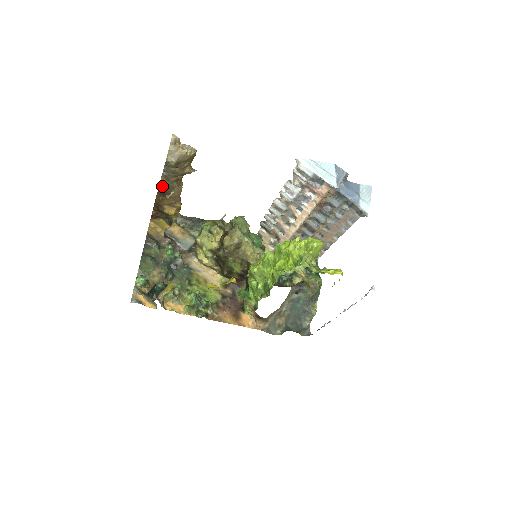
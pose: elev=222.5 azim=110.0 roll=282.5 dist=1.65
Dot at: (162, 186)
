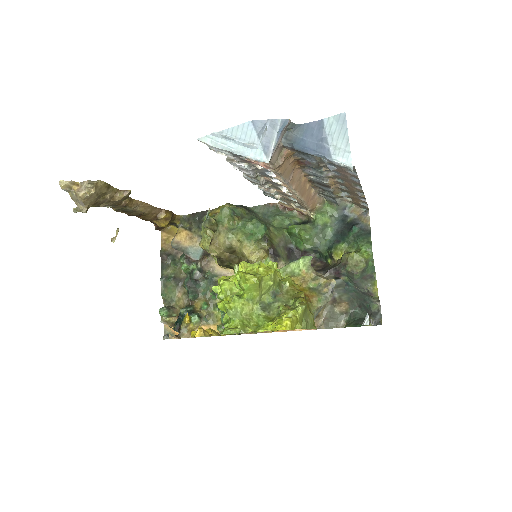
Dot at: (124, 212)
